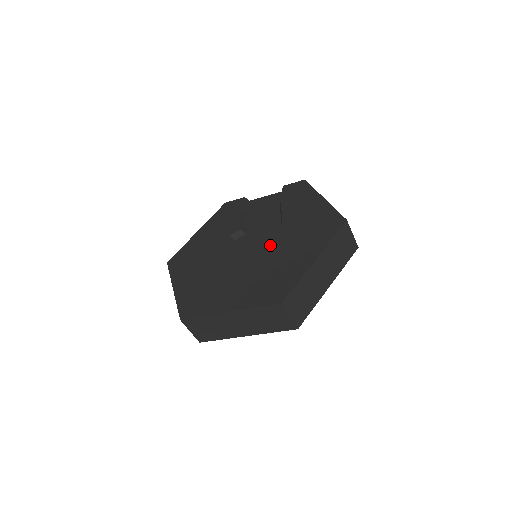
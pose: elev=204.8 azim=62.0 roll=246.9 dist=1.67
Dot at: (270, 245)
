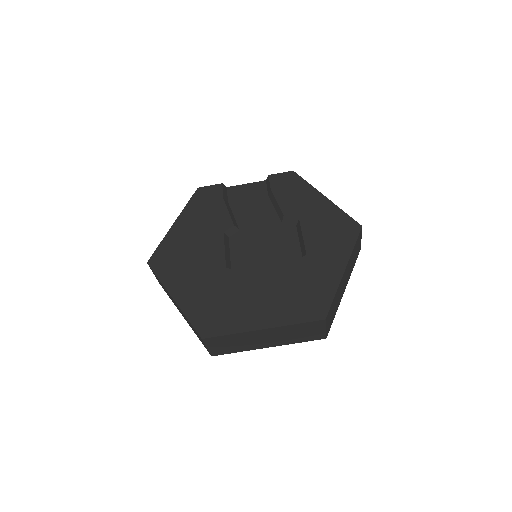
Dot at: (278, 247)
